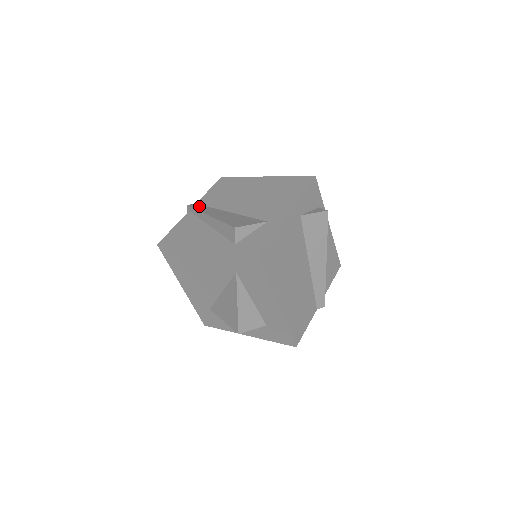
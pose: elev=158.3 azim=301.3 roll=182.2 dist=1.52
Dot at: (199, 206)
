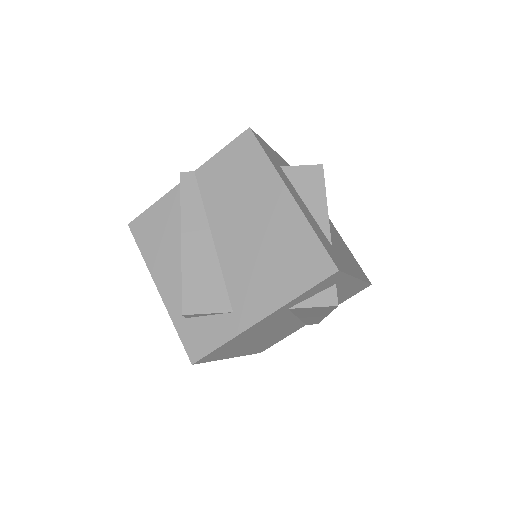
Dot at: (191, 189)
